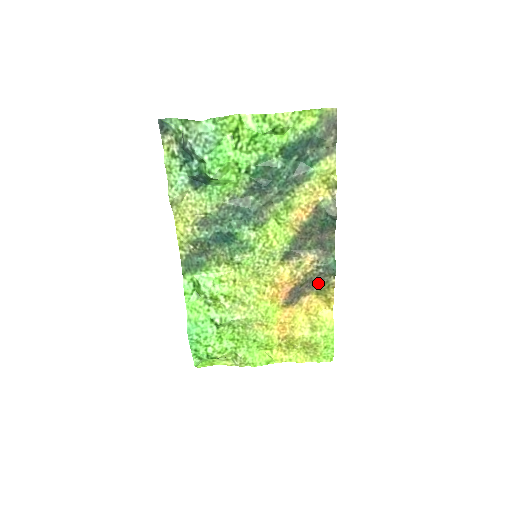
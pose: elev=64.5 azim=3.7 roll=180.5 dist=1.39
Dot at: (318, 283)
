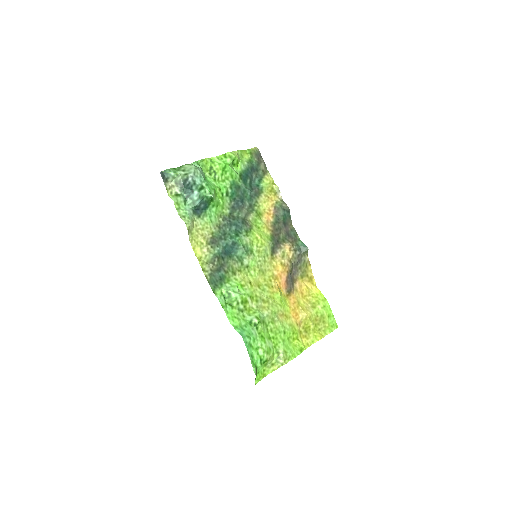
Dot at: (299, 265)
